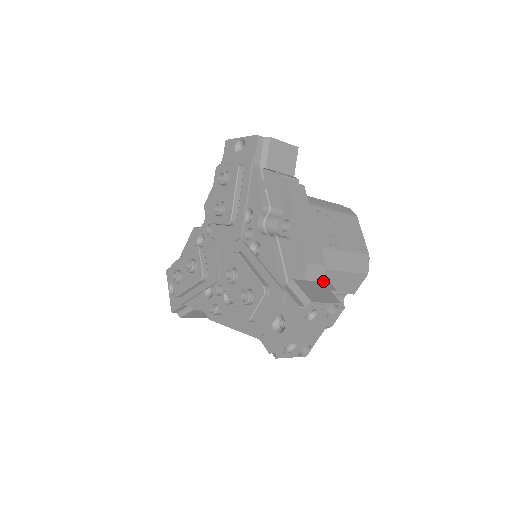
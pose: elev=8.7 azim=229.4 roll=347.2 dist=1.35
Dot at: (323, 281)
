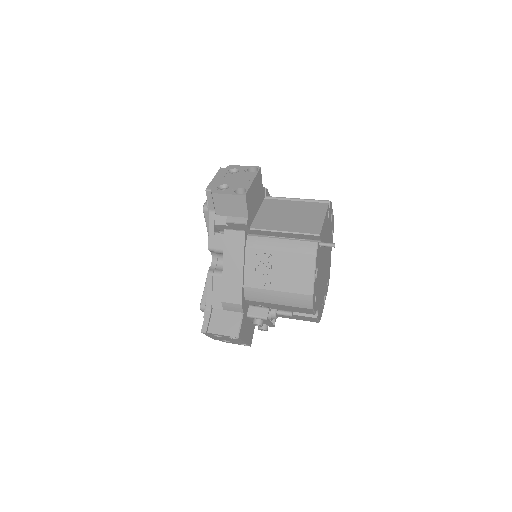
Dot at: (264, 305)
